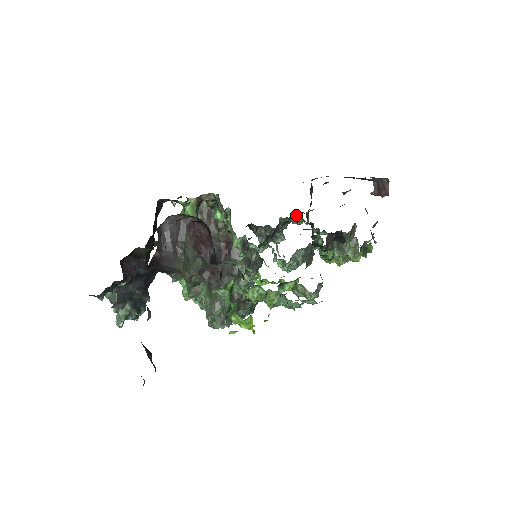
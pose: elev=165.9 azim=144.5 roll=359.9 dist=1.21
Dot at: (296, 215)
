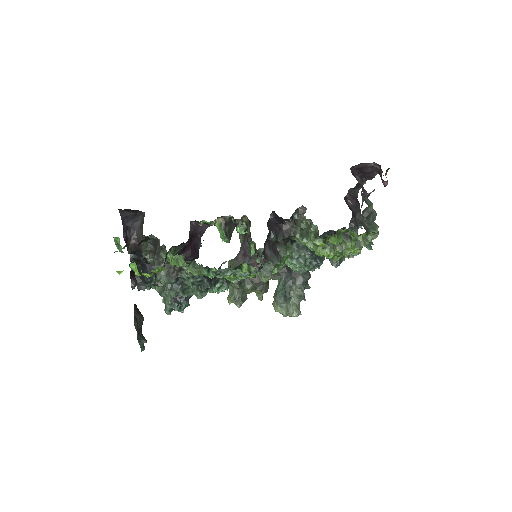
Dot at: (345, 229)
